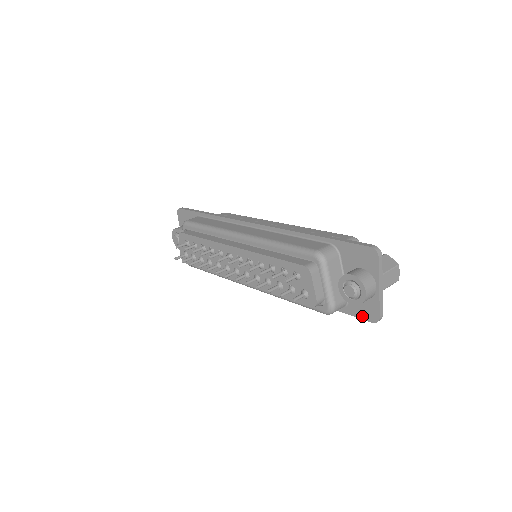
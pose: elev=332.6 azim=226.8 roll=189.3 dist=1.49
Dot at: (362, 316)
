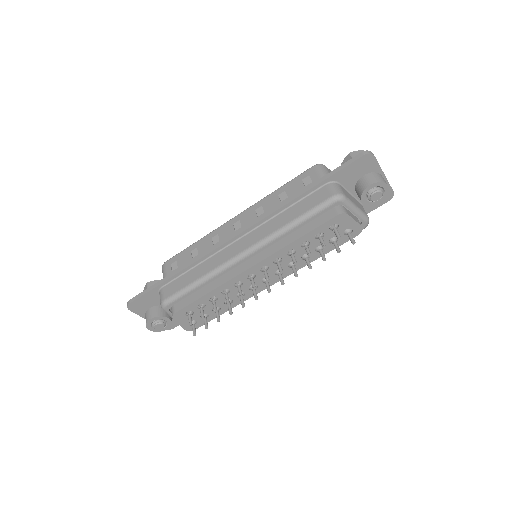
Dot at: (379, 204)
